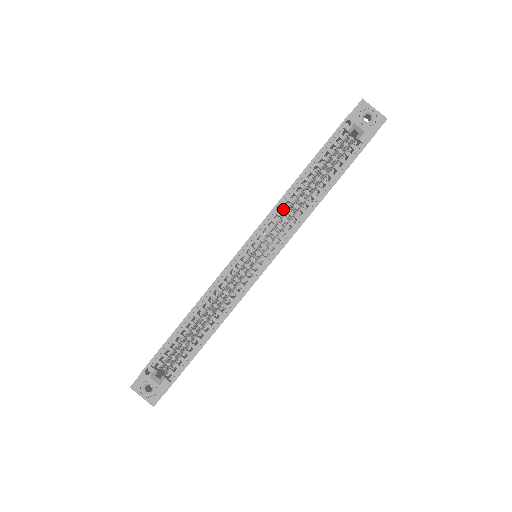
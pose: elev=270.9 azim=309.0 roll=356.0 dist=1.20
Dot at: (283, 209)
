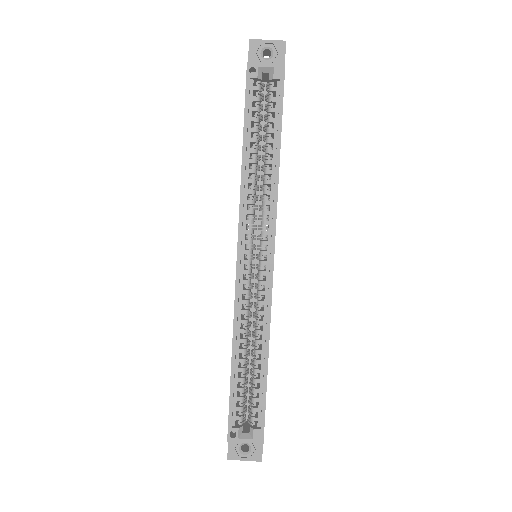
Dot at: occluded
